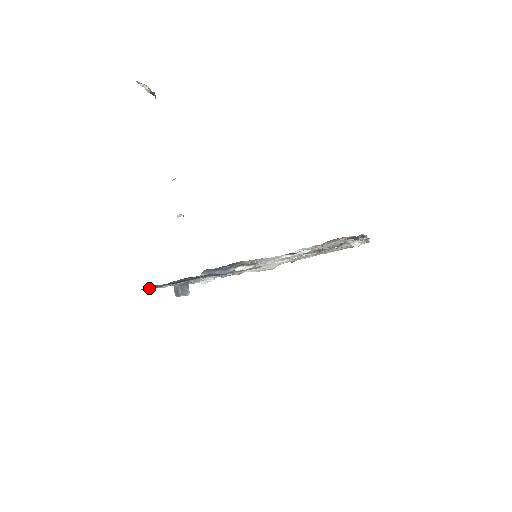
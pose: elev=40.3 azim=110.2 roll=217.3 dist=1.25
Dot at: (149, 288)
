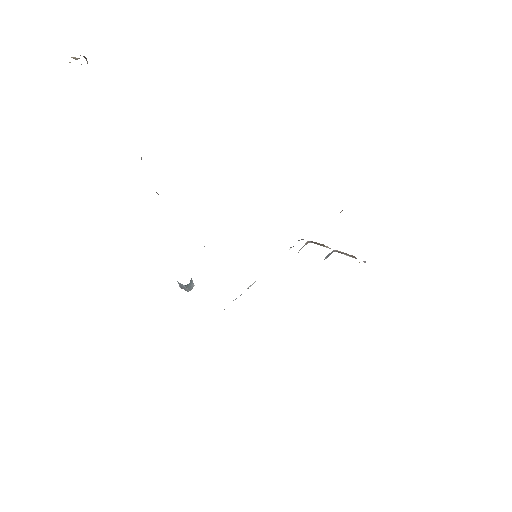
Dot at: occluded
